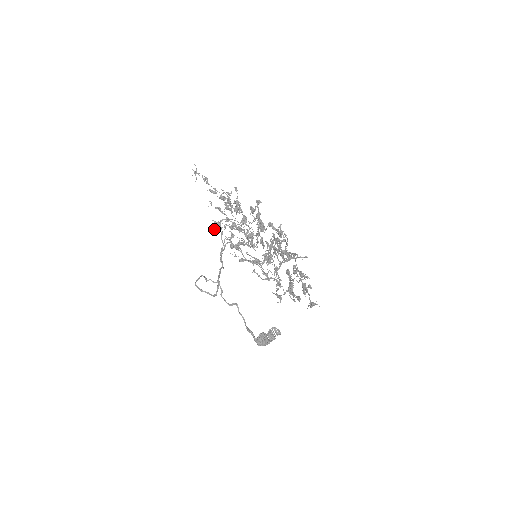
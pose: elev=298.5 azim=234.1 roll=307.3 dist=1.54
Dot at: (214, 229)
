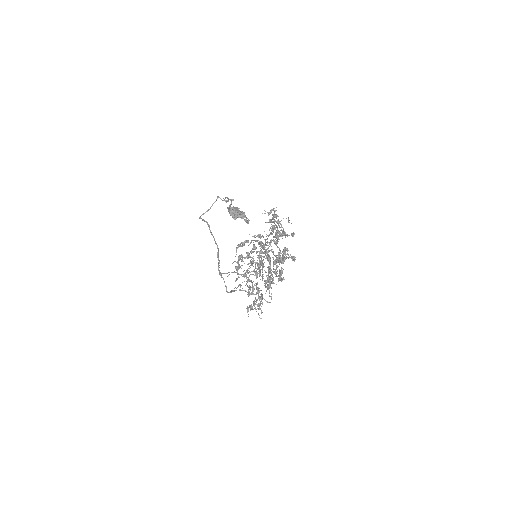
Dot at: (236, 250)
